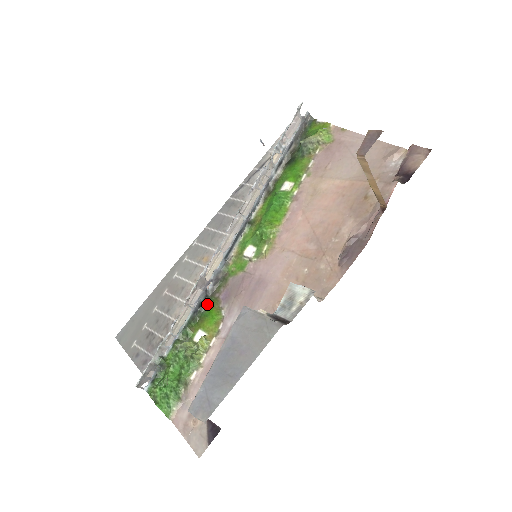
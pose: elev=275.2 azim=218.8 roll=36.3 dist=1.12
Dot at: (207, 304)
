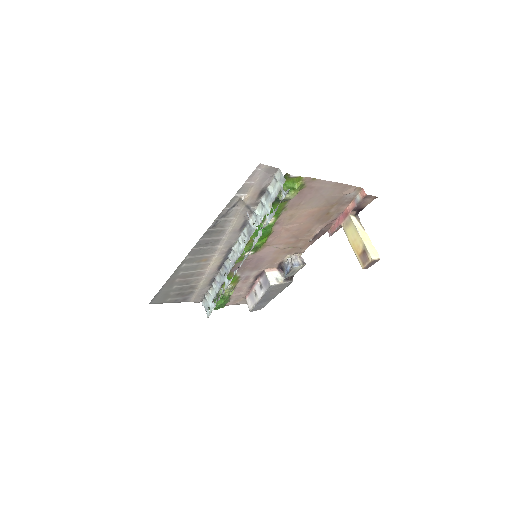
Dot at: occluded
